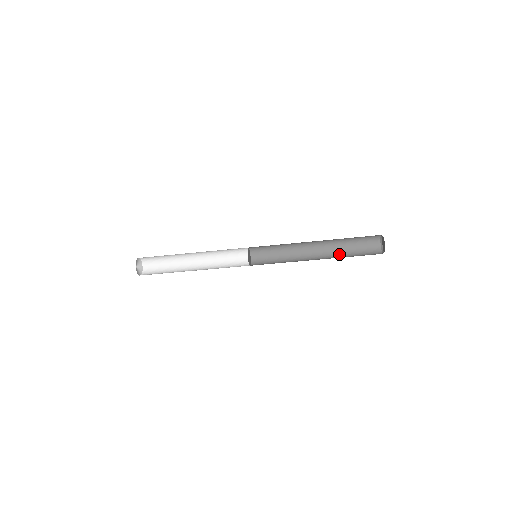
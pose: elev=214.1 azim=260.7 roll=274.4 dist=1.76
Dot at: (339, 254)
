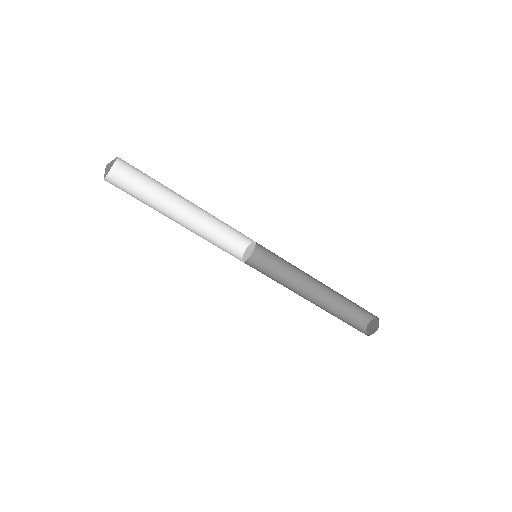
Dot at: occluded
